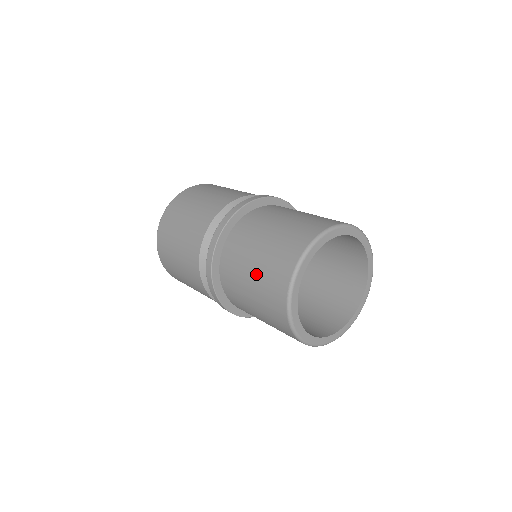
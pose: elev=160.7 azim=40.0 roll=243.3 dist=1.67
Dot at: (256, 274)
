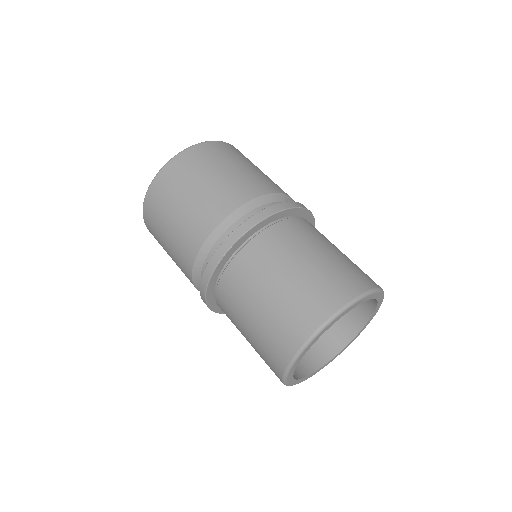
Dot at: (252, 335)
